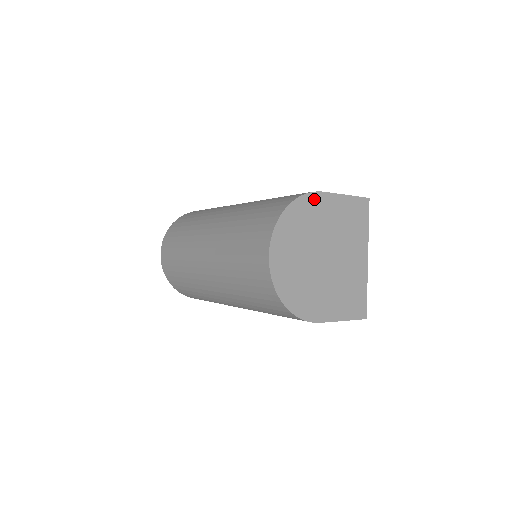
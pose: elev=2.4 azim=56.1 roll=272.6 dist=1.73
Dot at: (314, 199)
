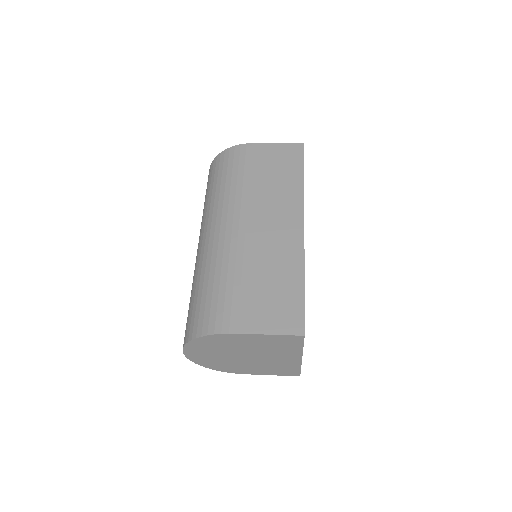
Dot at: (225, 336)
